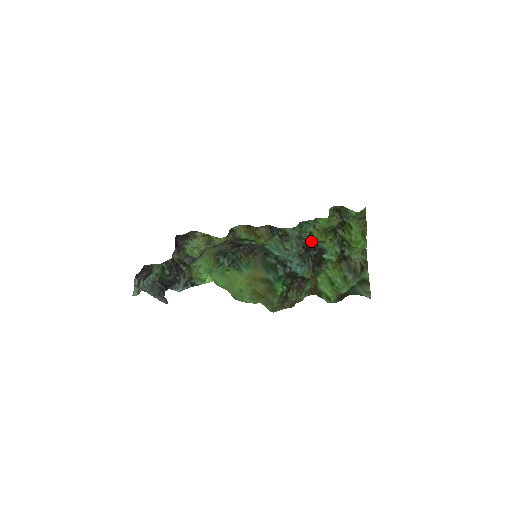
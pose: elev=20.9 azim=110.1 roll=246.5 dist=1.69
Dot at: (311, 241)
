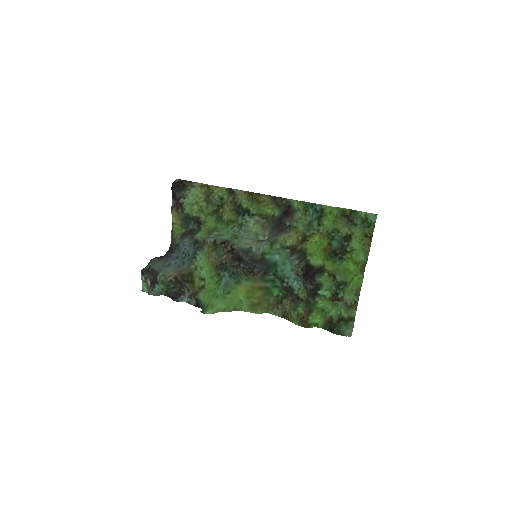
Dot at: (312, 248)
